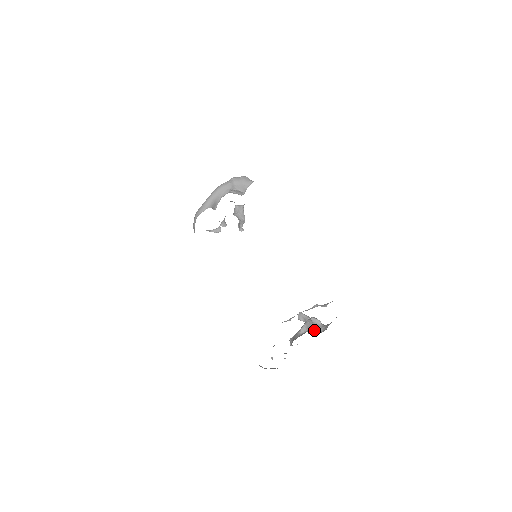
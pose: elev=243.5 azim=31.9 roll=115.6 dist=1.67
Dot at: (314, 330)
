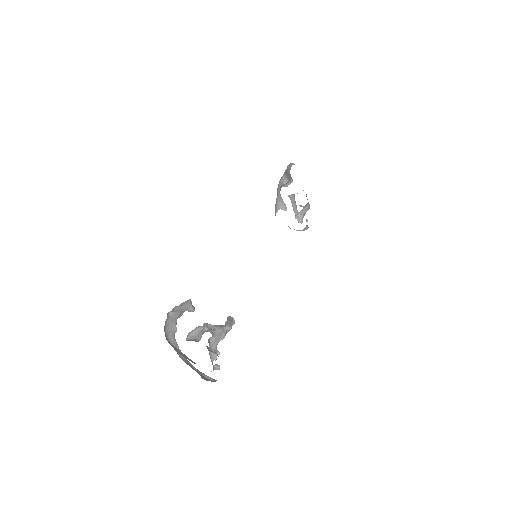
Dot at: (197, 338)
